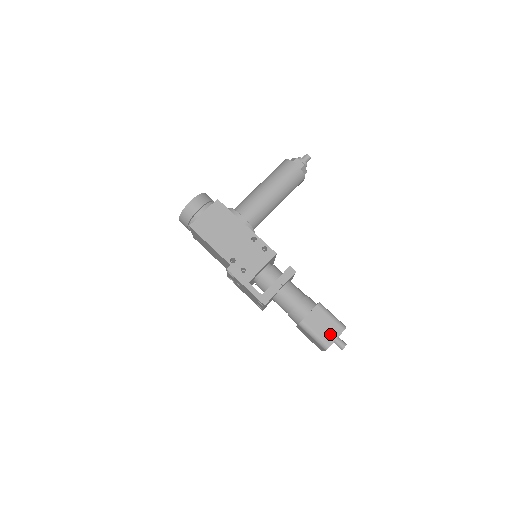
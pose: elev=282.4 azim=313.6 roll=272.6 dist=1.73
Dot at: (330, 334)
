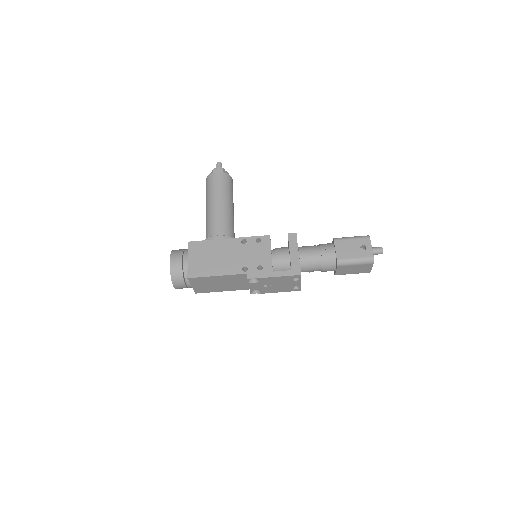
Dot at: occluded
